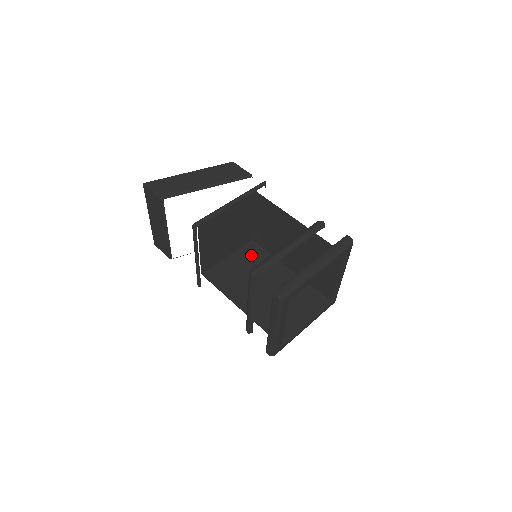
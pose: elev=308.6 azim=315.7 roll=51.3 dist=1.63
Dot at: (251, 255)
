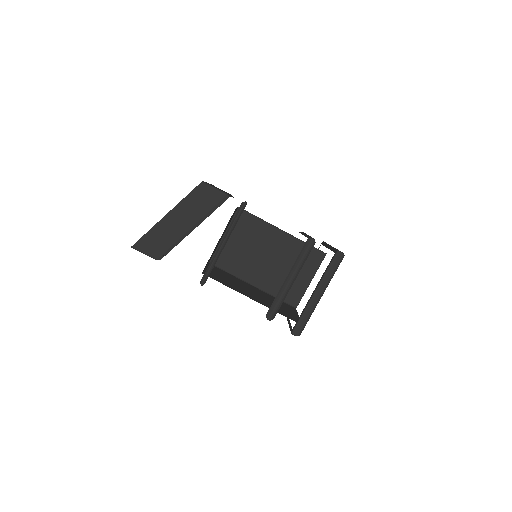
Dot at: (244, 226)
